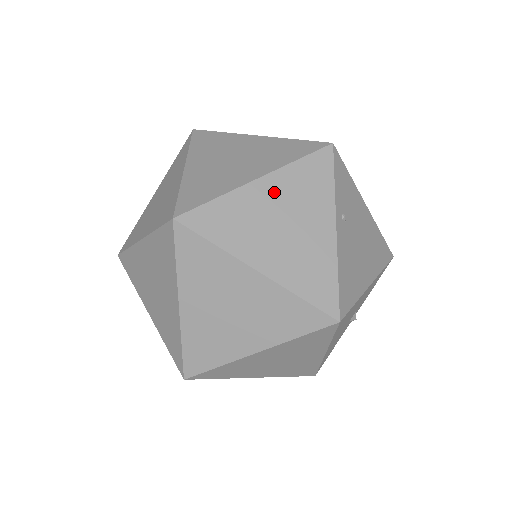
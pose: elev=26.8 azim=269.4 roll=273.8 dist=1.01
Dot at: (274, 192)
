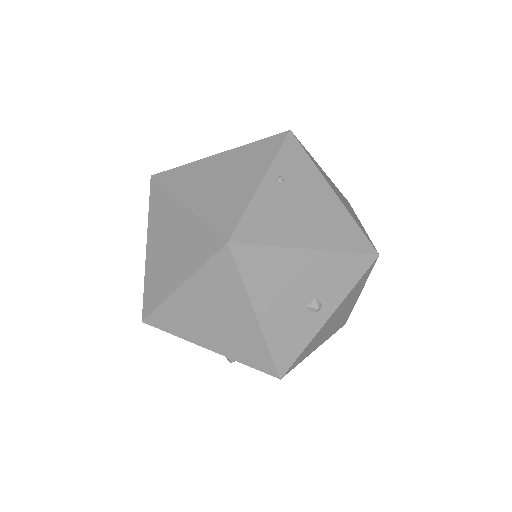
Dot at: (226, 160)
